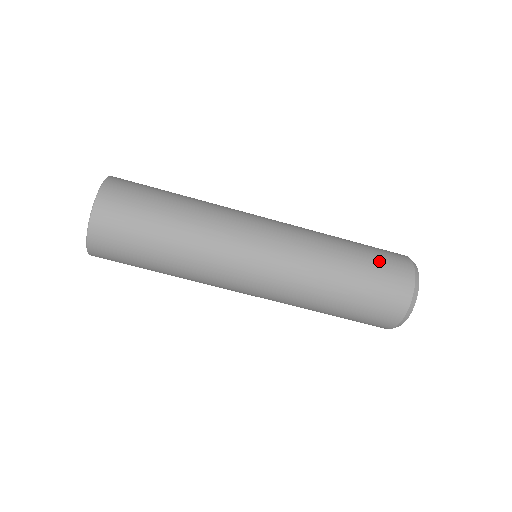
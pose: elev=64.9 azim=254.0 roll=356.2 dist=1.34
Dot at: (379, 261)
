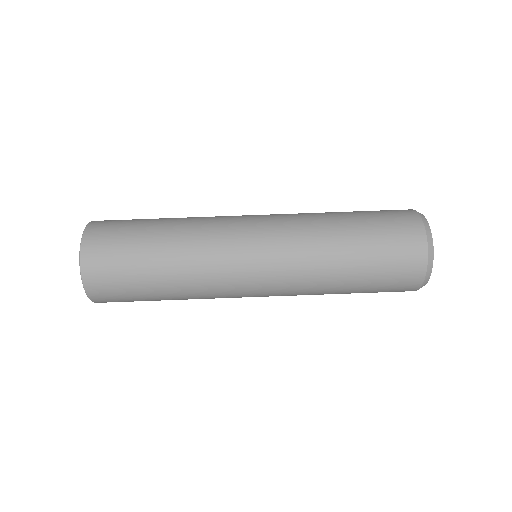
Dot at: (385, 244)
